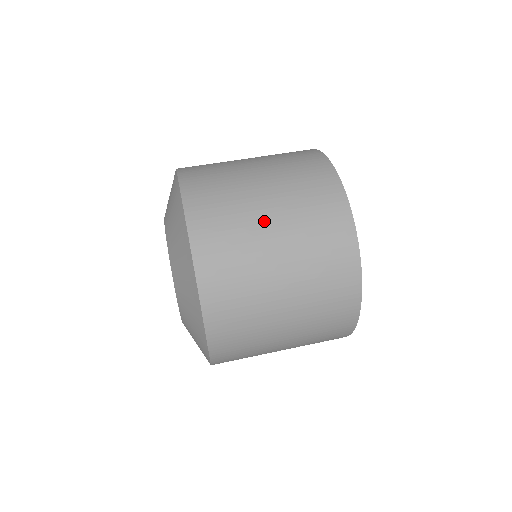
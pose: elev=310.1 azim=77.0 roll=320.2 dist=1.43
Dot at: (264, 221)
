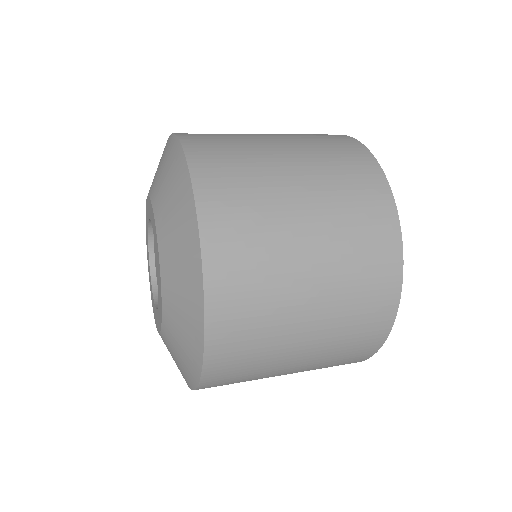
Dot at: (290, 189)
